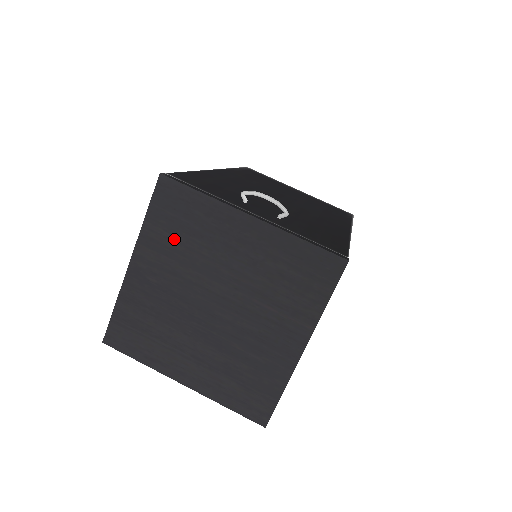
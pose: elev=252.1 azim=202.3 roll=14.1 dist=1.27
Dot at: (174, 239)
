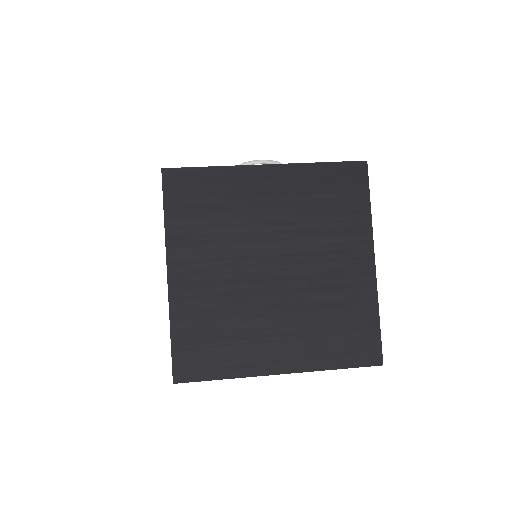
Dot at: (204, 224)
